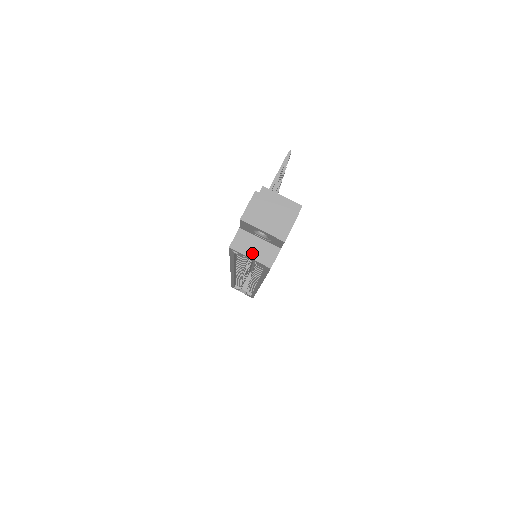
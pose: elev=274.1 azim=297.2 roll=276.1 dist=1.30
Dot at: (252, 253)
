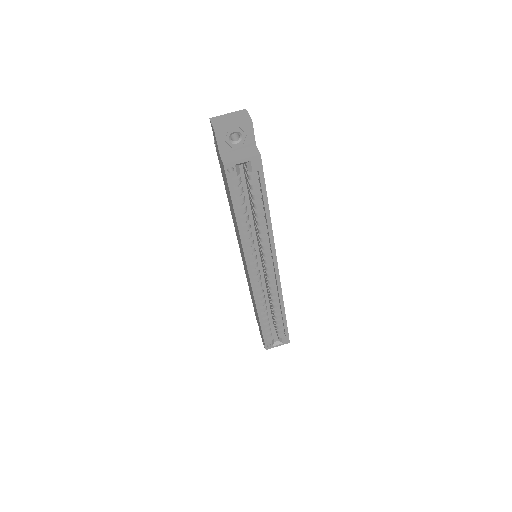
Dot at: (241, 157)
